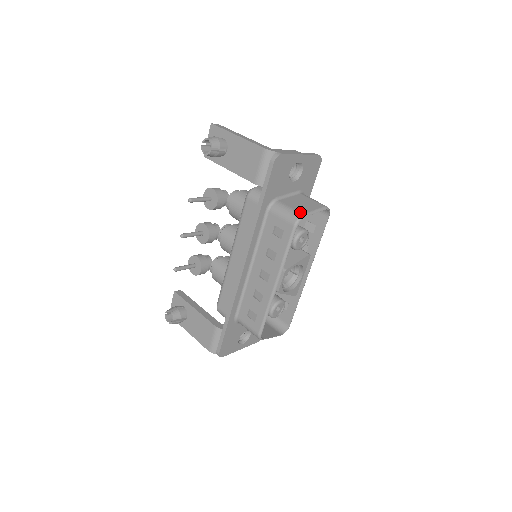
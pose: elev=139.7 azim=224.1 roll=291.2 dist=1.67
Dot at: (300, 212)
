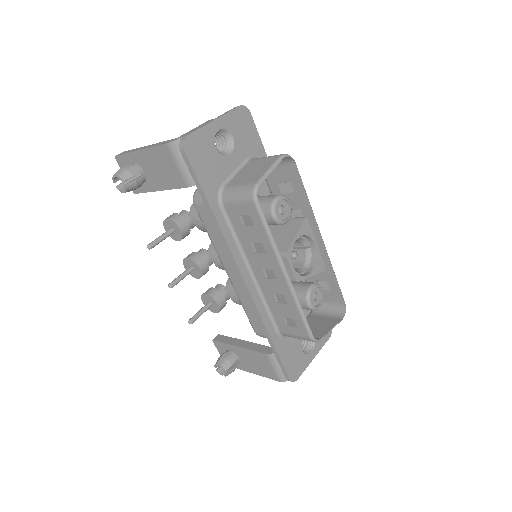
Dot at: (252, 183)
